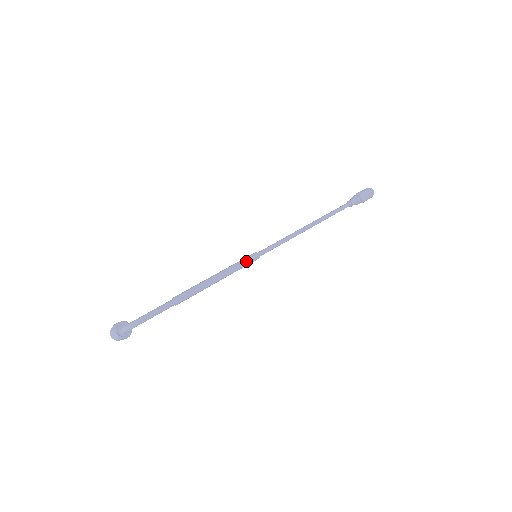
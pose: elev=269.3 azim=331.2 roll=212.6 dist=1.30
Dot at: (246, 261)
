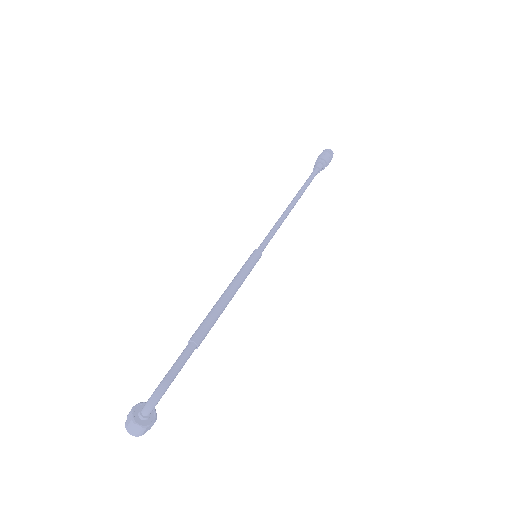
Dot at: (250, 263)
